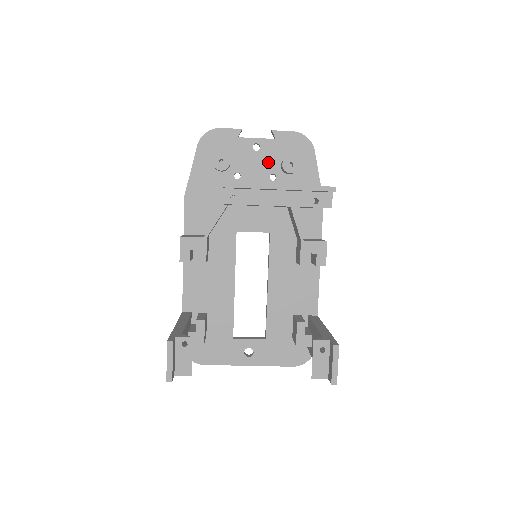
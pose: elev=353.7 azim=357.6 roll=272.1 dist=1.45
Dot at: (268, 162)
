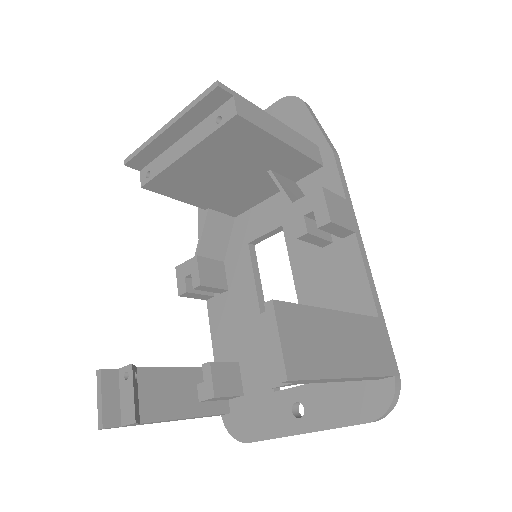
Dot at: occluded
